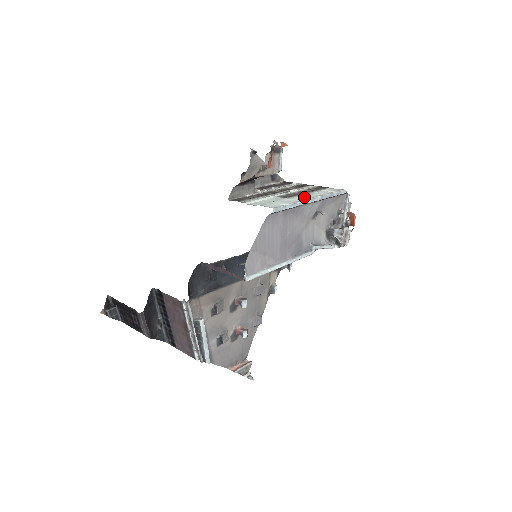
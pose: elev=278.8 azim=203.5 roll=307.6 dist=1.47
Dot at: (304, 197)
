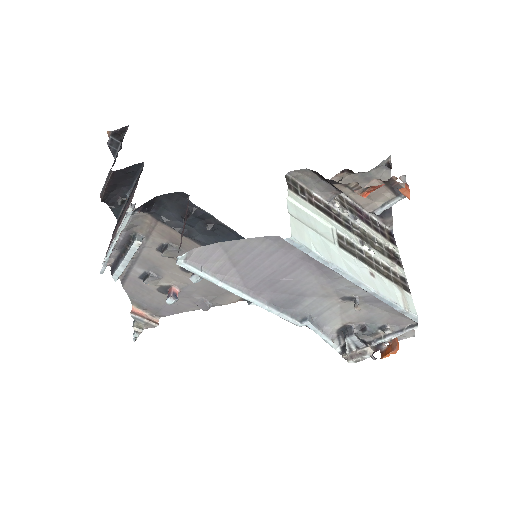
Dot at: (357, 269)
